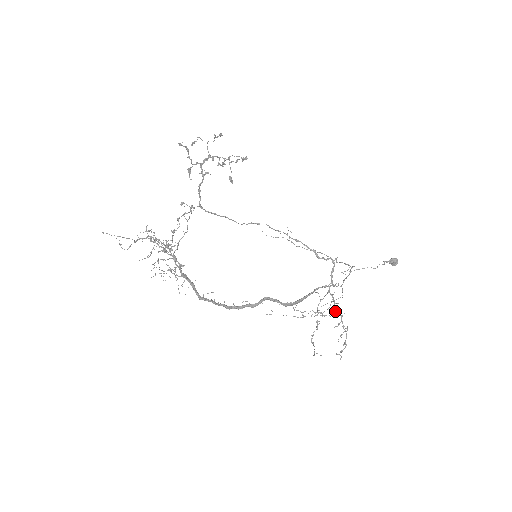
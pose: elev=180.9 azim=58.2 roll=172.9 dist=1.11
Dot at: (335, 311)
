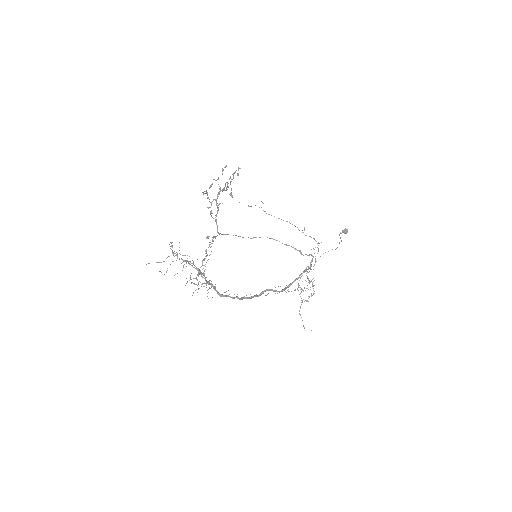
Dot at: (308, 280)
